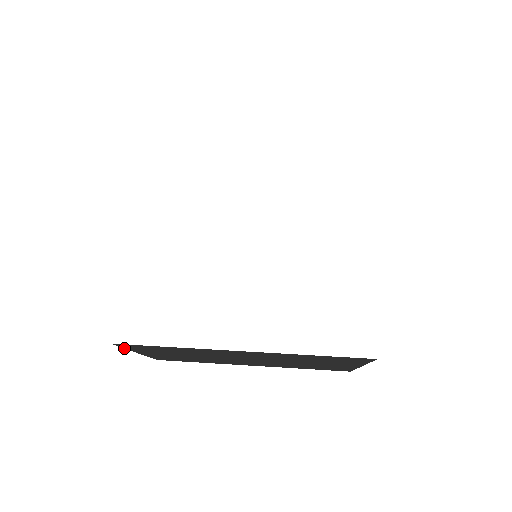
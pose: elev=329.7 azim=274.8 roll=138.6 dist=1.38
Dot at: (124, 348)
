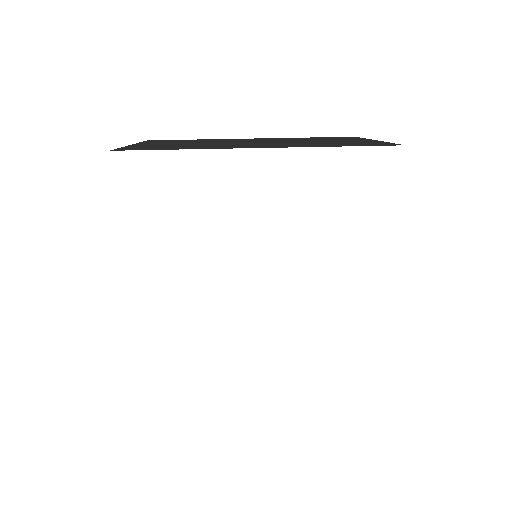
Dot at: occluded
